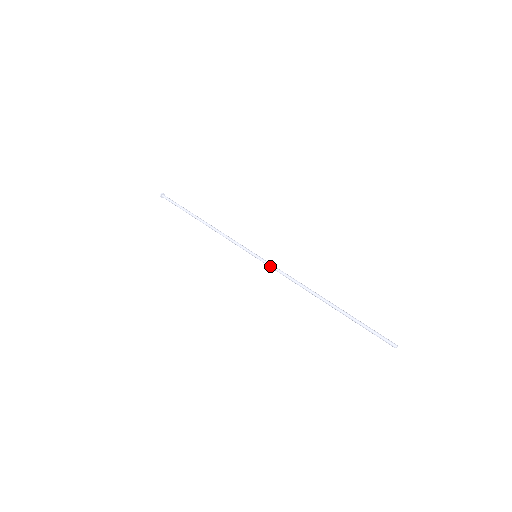
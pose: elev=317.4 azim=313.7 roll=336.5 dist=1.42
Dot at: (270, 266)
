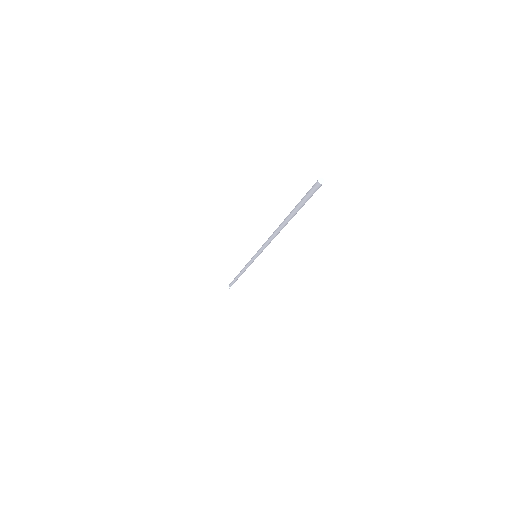
Dot at: (259, 250)
